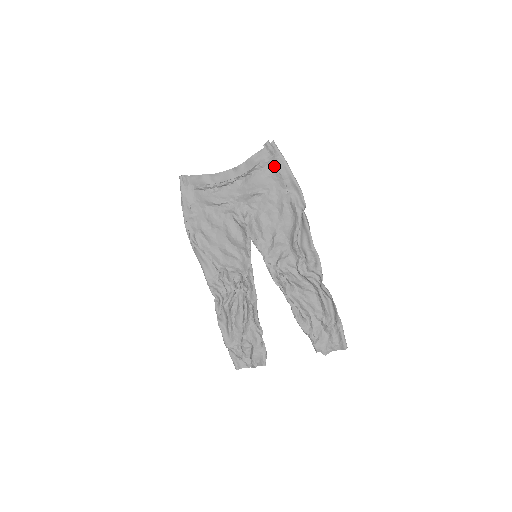
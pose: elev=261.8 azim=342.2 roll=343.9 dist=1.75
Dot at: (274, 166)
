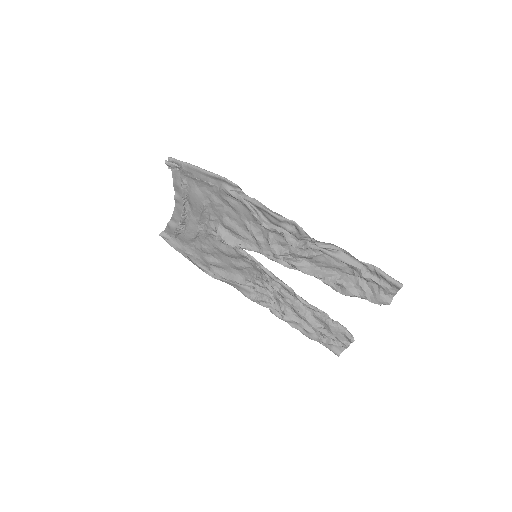
Dot at: (190, 176)
